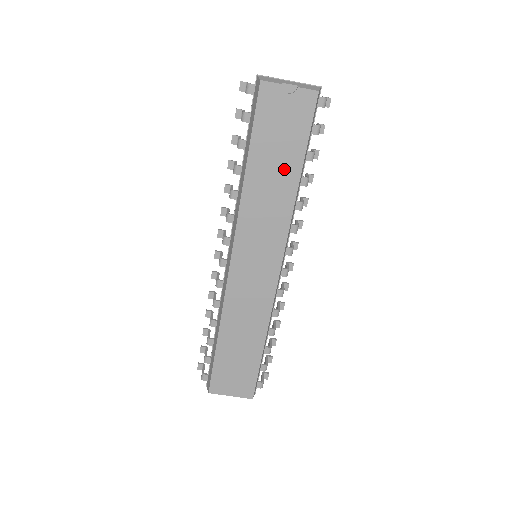
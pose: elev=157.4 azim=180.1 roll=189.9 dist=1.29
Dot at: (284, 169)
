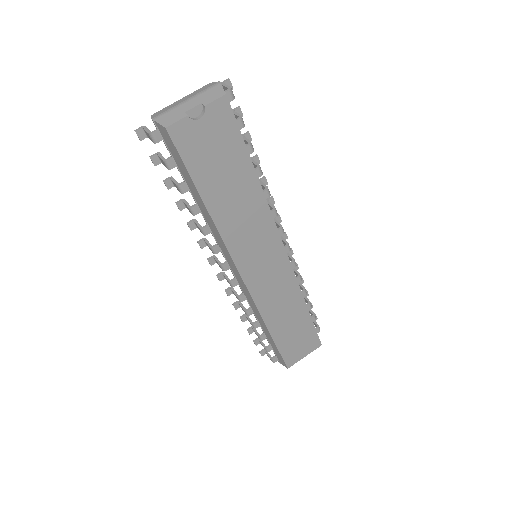
Dot at: (239, 182)
